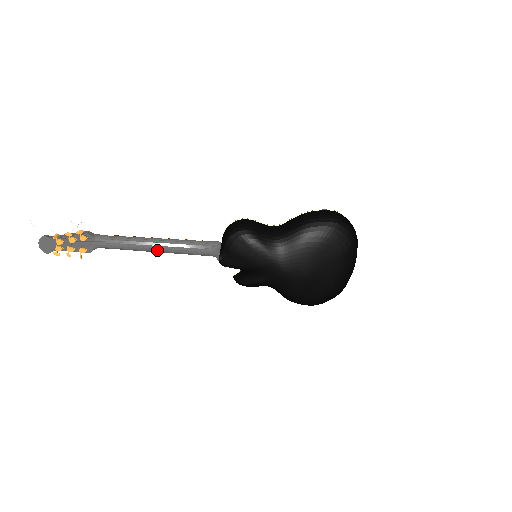
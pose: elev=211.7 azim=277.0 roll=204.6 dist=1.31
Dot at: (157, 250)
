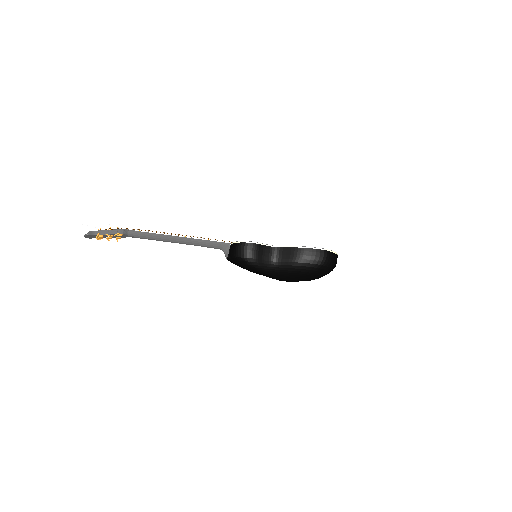
Dot at: occluded
